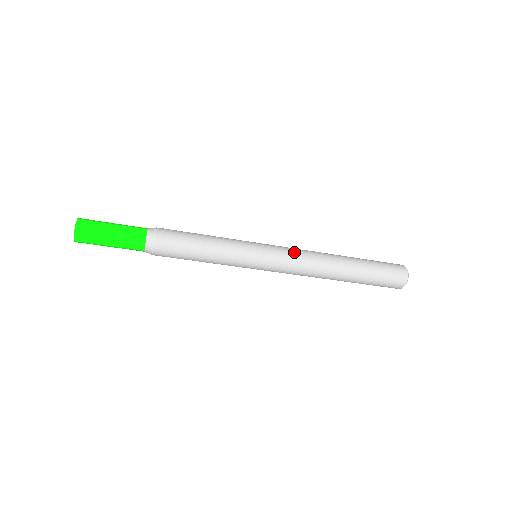
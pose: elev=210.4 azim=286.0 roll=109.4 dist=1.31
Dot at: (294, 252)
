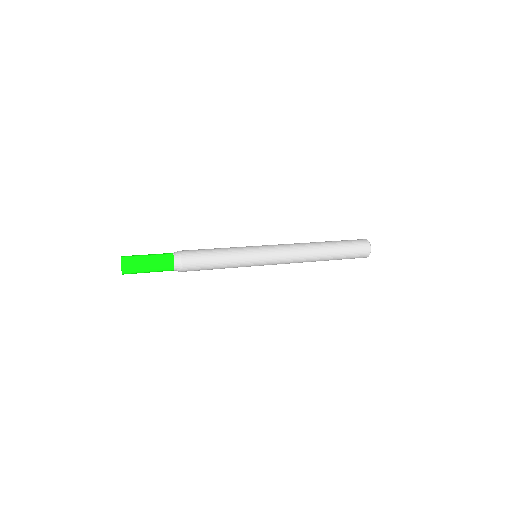
Dot at: (285, 254)
